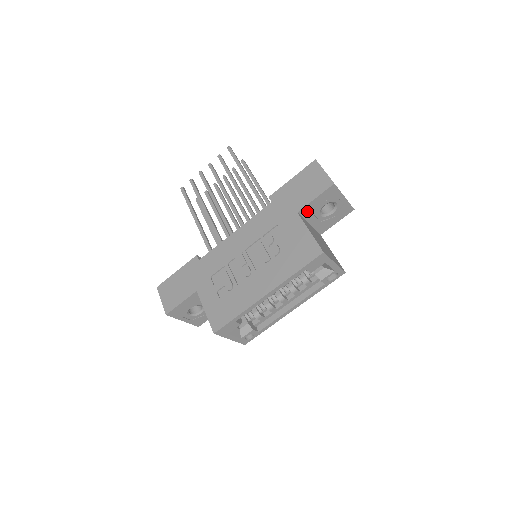
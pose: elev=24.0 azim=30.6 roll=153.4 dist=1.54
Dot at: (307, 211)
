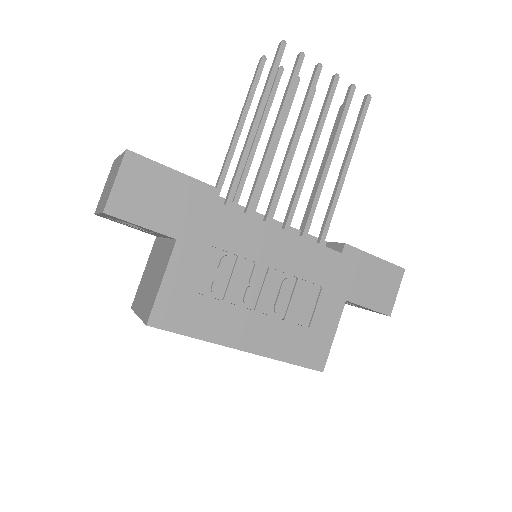
Dot at: (347, 301)
